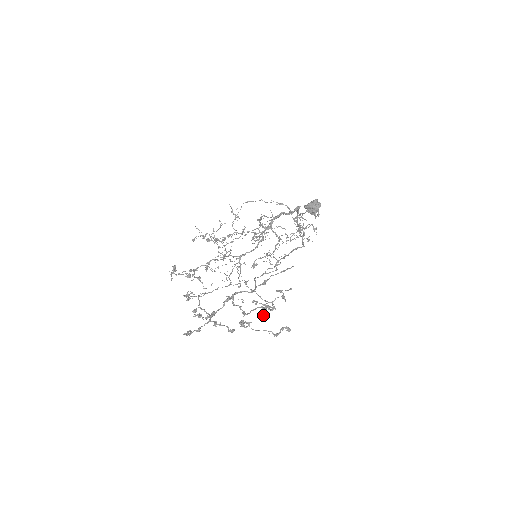
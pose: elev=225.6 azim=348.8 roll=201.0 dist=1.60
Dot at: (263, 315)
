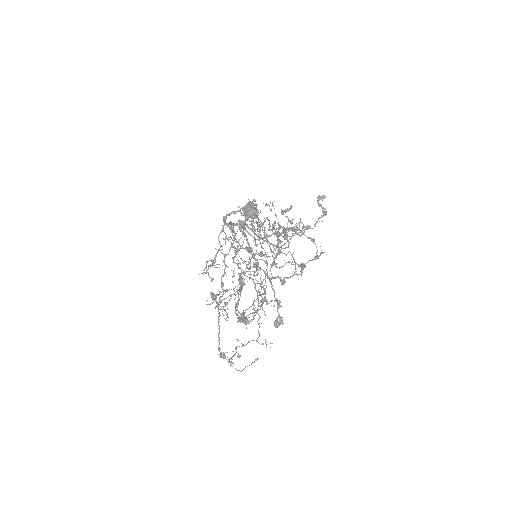
Dot at: occluded
